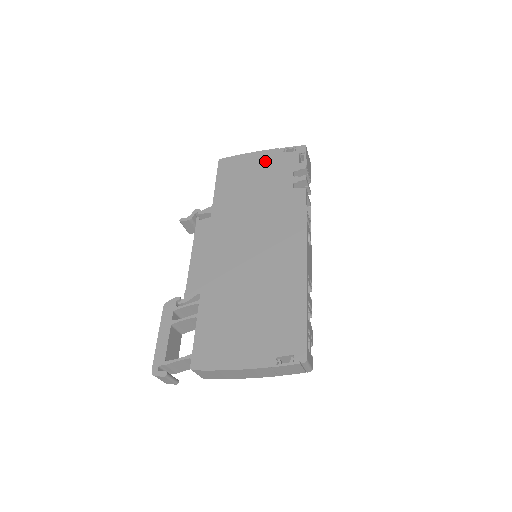
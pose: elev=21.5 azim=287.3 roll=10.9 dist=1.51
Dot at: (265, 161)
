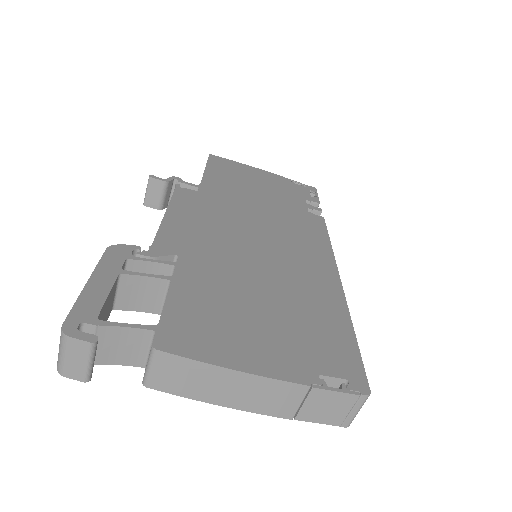
Dot at: (270, 179)
